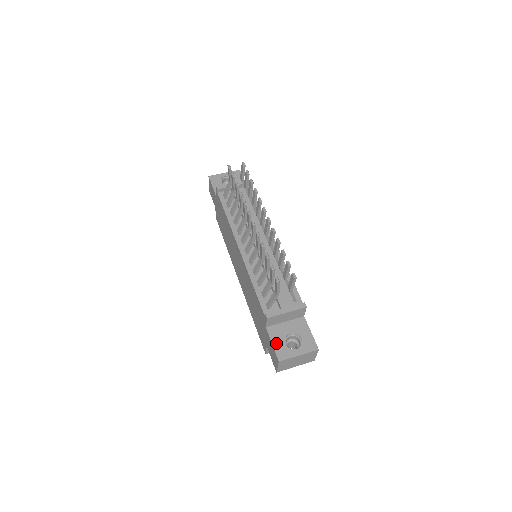
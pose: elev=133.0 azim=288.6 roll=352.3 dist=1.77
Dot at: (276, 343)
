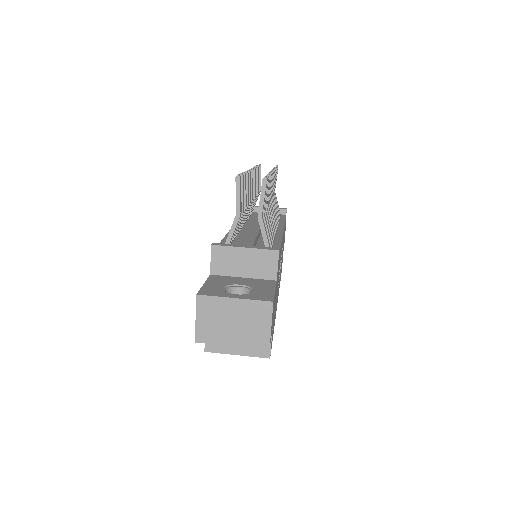
Dot at: (210, 284)
